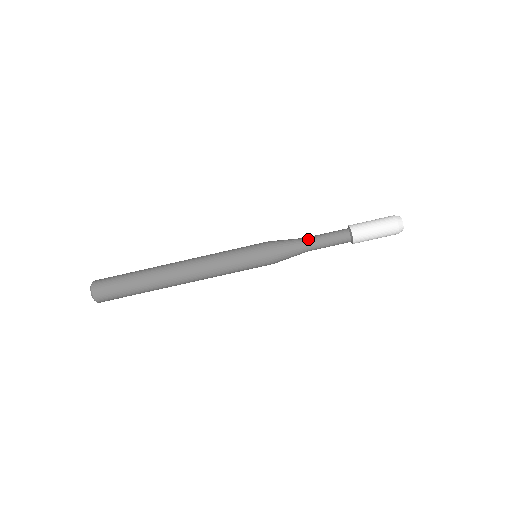
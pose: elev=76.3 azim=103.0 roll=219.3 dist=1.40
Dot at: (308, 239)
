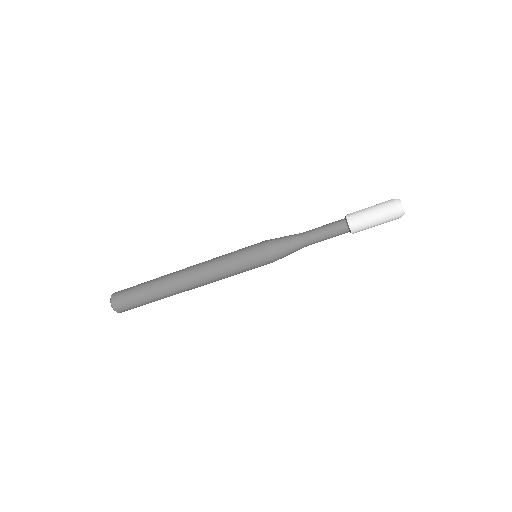
Dot at: (304, 235)
